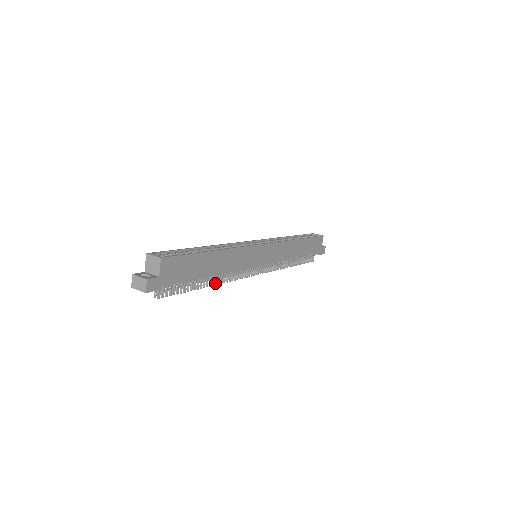
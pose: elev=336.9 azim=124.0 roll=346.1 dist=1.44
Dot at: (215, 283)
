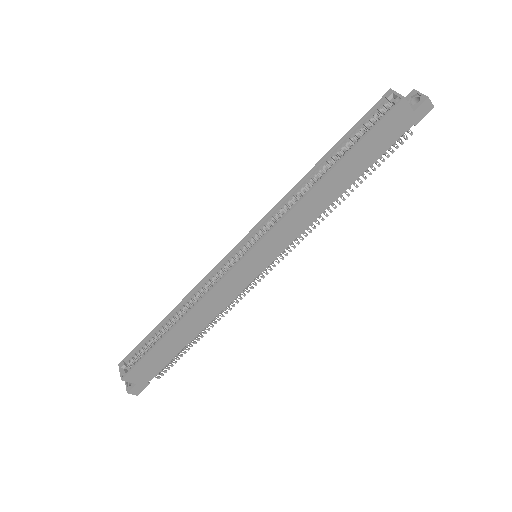
Dot at: (214, 323)
